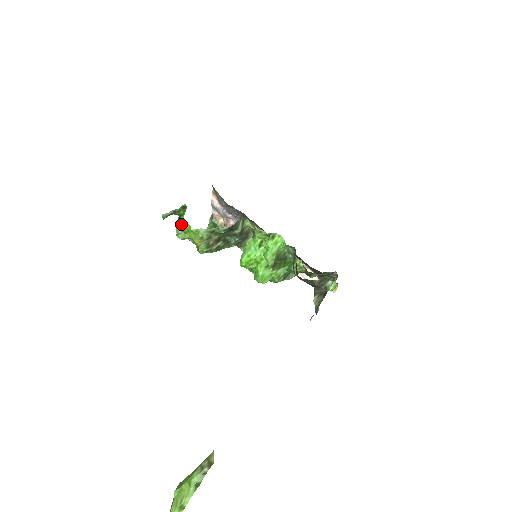
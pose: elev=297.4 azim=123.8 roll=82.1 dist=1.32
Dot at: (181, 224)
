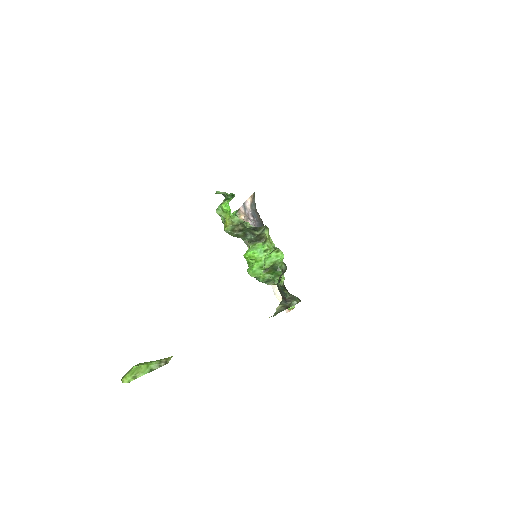
Dot at: (225, 205)
